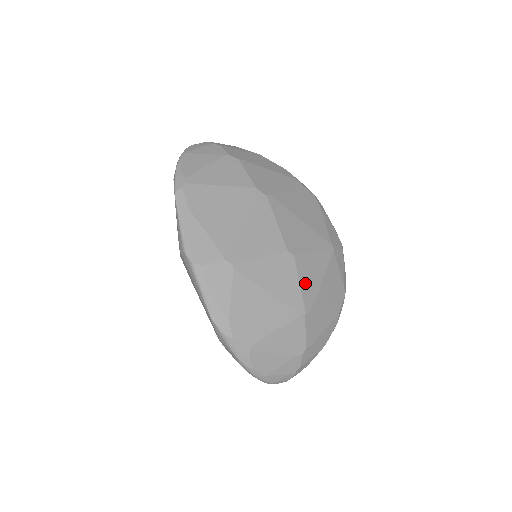
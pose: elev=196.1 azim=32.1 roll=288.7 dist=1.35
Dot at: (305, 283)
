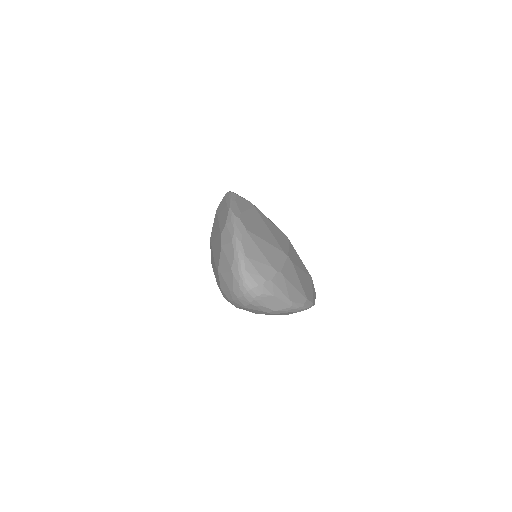
Dot at: (292, 253)
